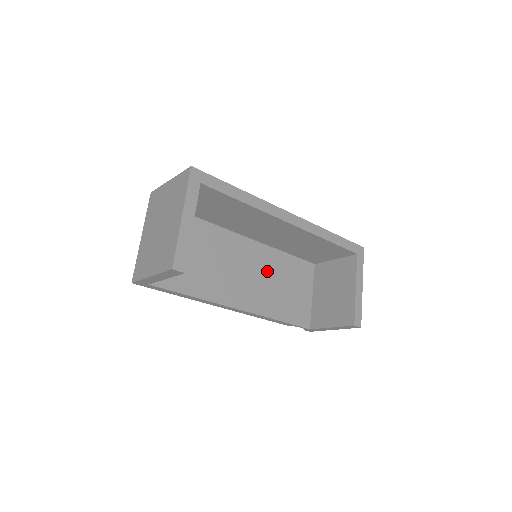
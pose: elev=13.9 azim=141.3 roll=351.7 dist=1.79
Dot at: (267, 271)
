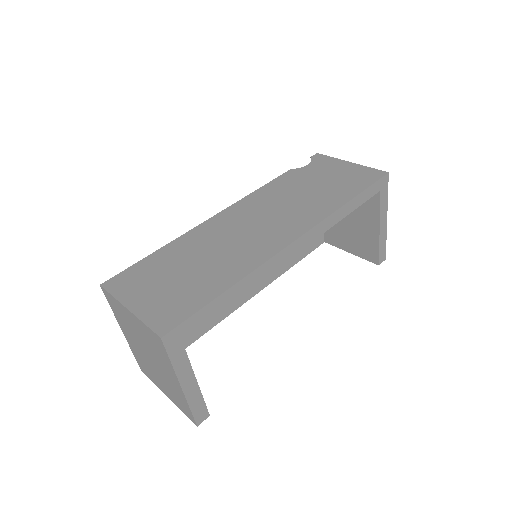
Dot at: occluded
